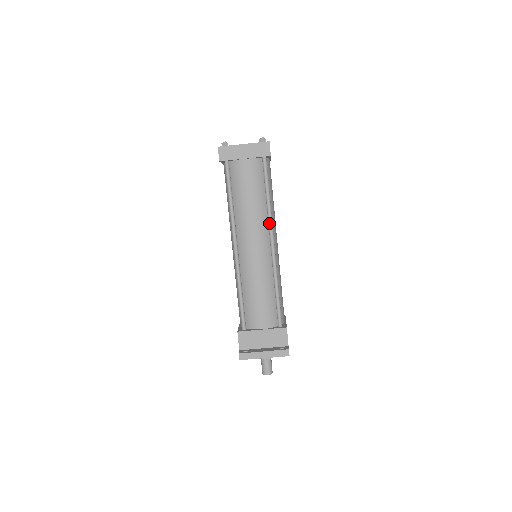
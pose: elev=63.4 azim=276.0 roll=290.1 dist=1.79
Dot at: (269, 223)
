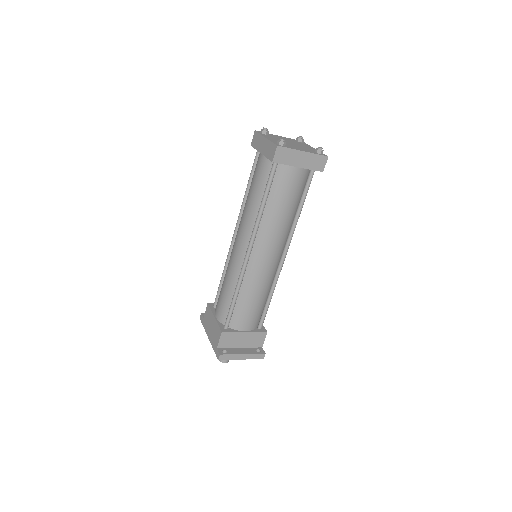
Dot at: (290, 236)
